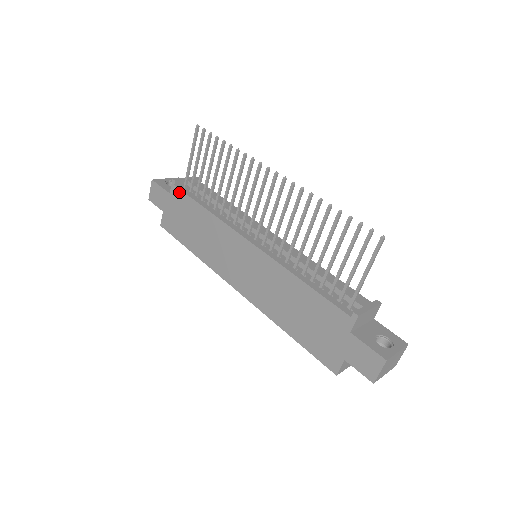
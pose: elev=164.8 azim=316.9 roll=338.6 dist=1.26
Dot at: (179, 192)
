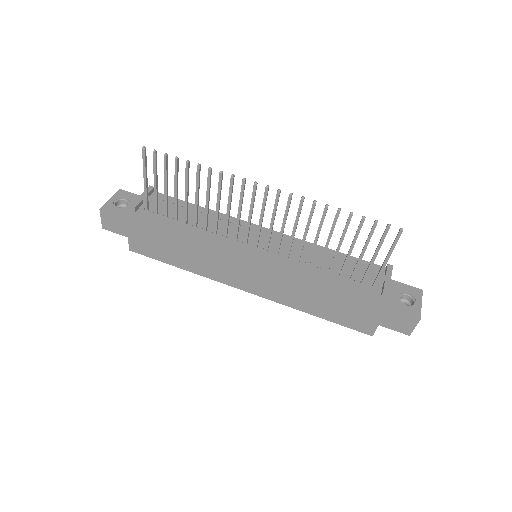
Dot at: (145, 218)
